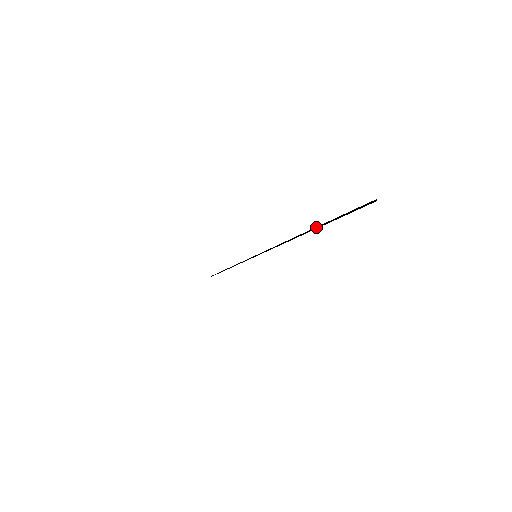
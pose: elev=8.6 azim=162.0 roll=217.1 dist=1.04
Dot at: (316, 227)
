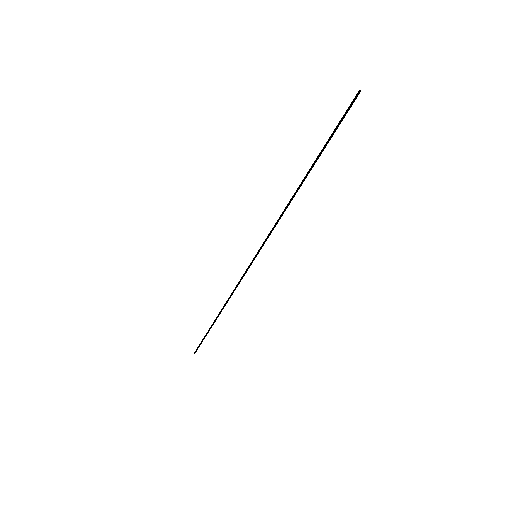
Dot at: occluded
